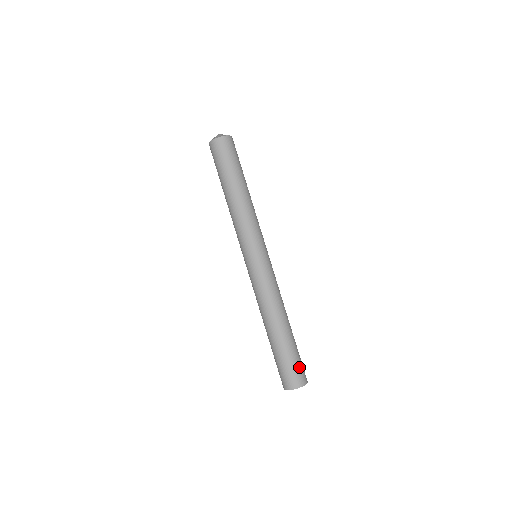
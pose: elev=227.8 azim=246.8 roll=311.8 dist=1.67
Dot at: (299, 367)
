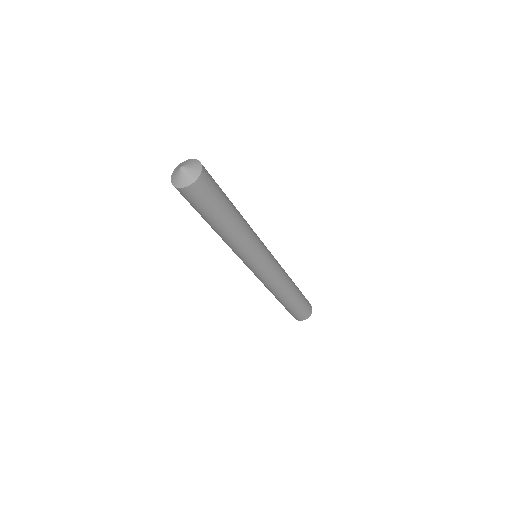
Dot at: (307, 307)
